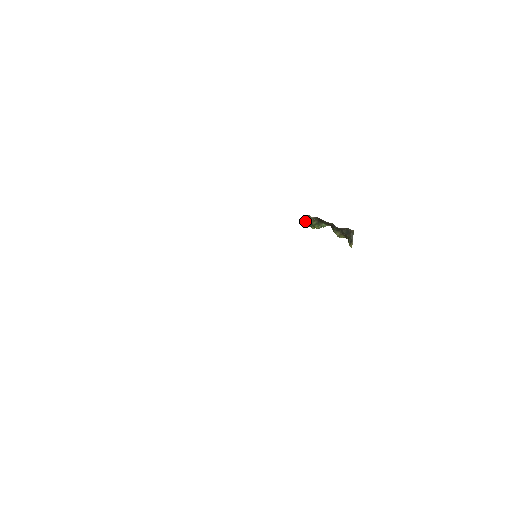
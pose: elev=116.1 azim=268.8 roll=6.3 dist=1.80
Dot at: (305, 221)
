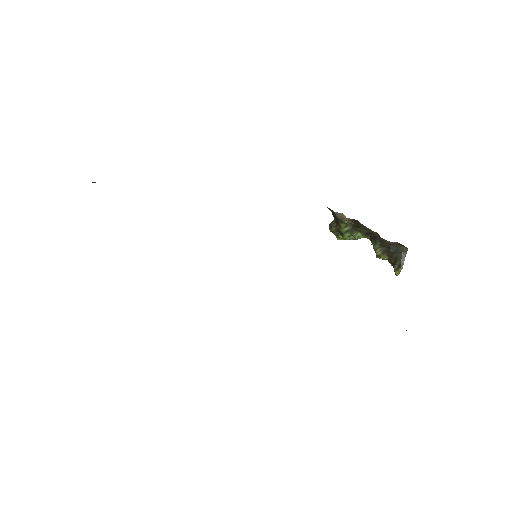
Dot at: (331, 224)
